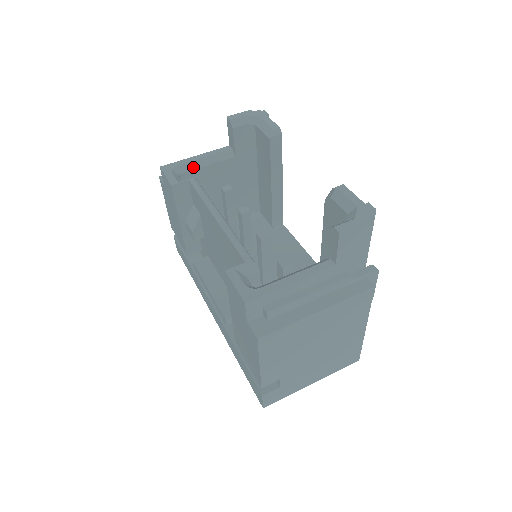
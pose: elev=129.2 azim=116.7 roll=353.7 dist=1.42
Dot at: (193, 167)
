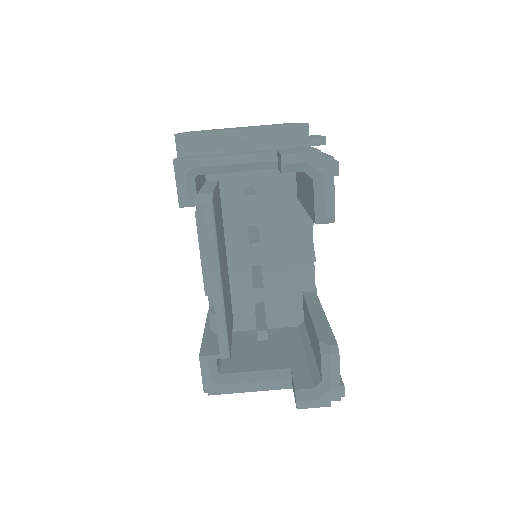
Dot at: (217, 171)
